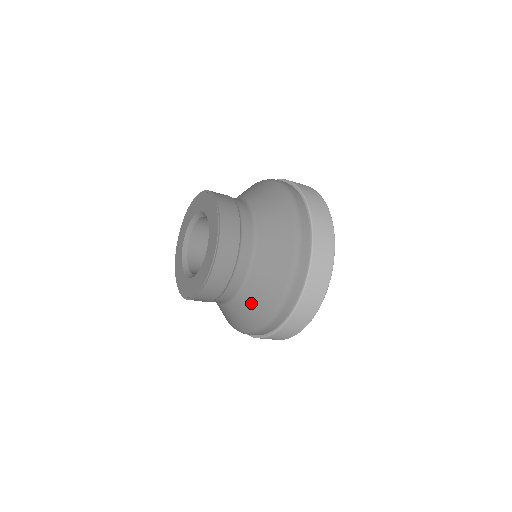
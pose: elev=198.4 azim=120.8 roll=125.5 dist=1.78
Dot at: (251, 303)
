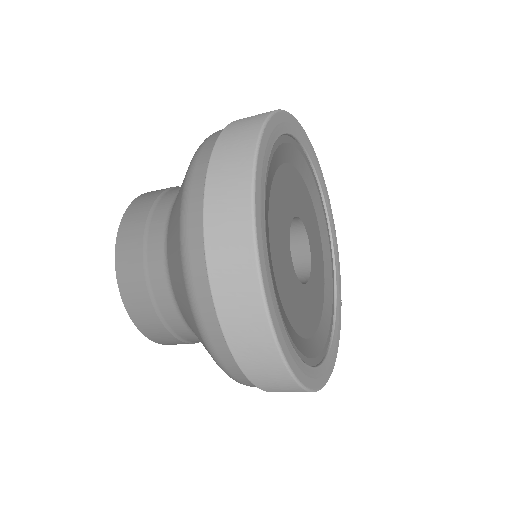
Dot at: occluded
